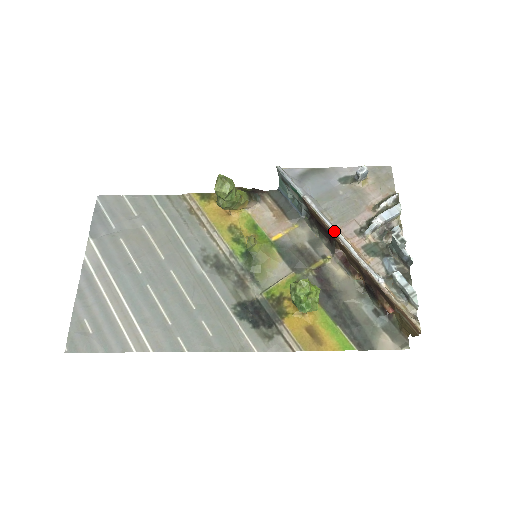
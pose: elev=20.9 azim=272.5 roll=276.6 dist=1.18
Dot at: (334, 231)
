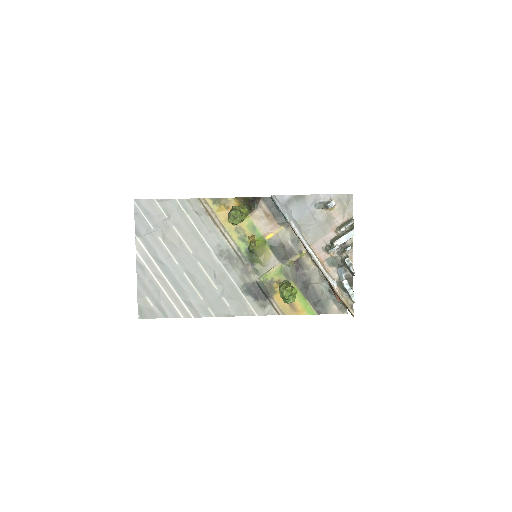
Dot at: (309, 250)
